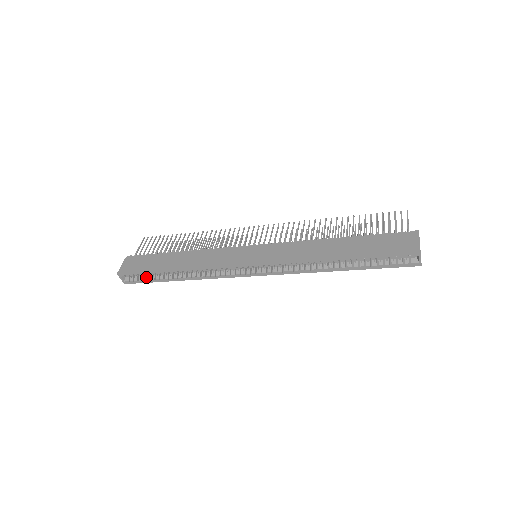
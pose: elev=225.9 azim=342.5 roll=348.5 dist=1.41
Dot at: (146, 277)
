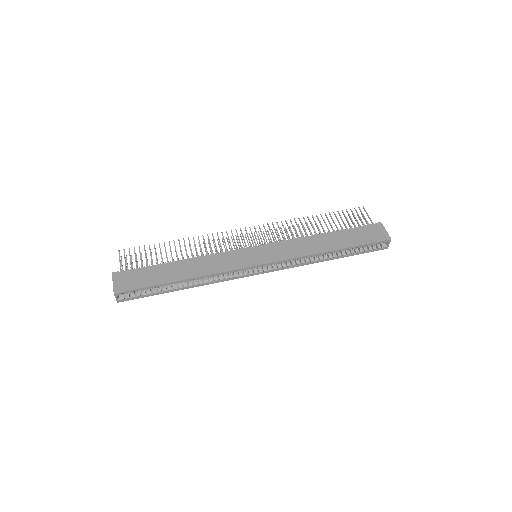
Dot at: (145, 291)
